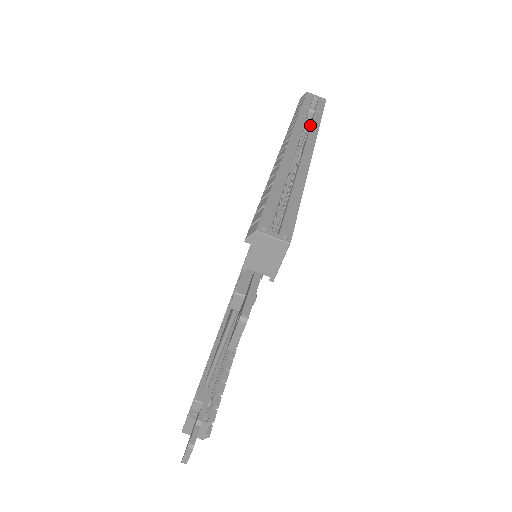
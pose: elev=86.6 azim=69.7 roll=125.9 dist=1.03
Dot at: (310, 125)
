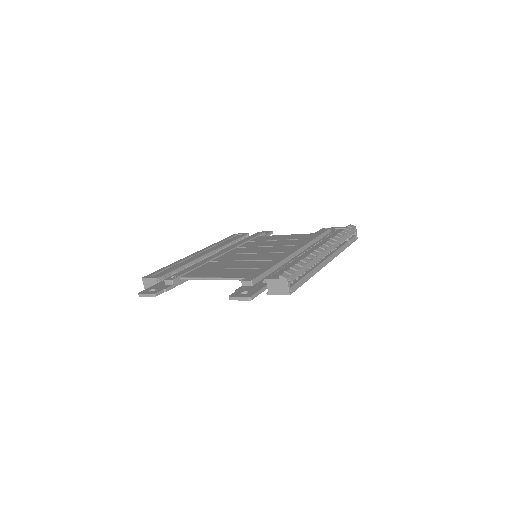
Dot at: (340, 247)
